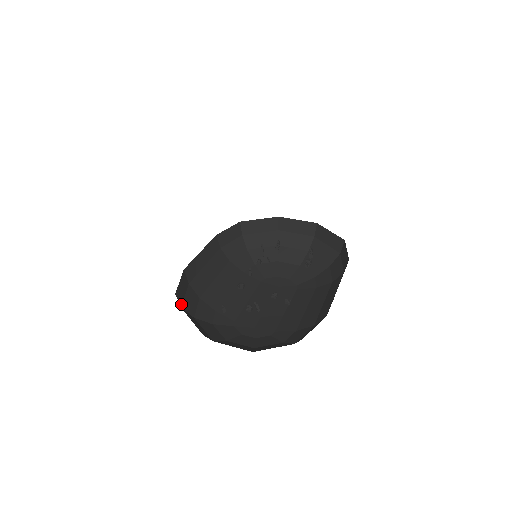
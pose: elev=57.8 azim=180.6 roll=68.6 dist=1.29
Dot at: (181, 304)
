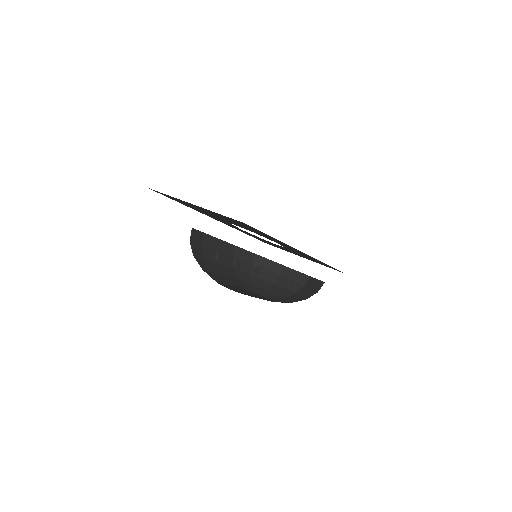
Dot at: (191, 240)
